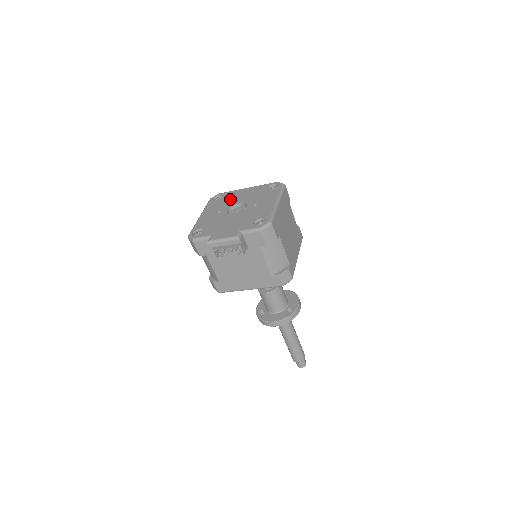
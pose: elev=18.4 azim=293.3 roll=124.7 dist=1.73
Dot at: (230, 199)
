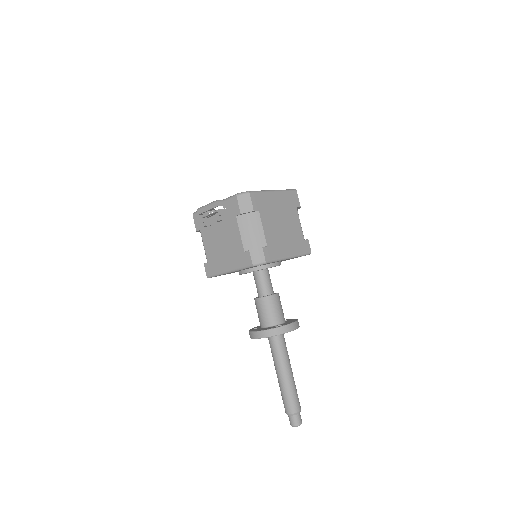
Dot at: occluded
